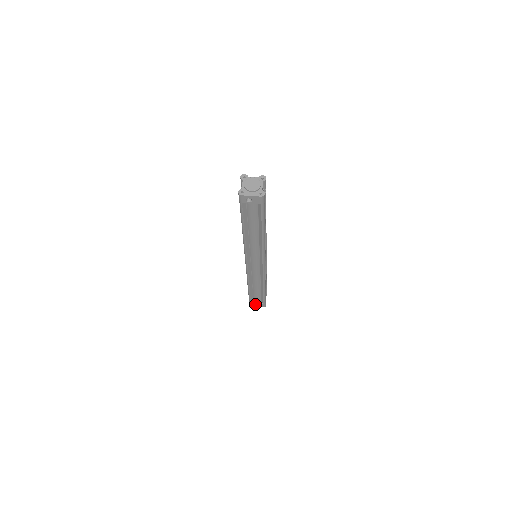
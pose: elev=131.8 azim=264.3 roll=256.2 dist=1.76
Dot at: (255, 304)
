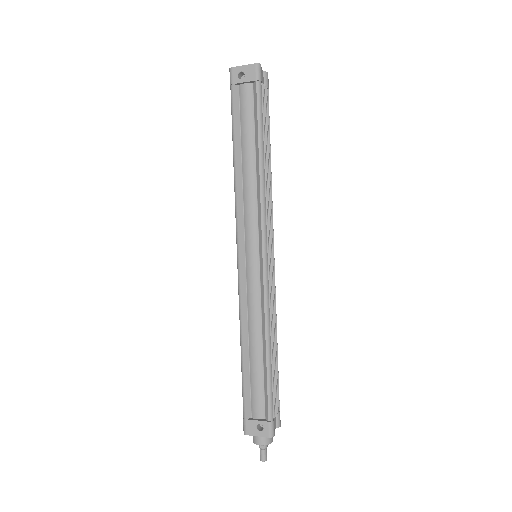
Dot at: (253, 423)
